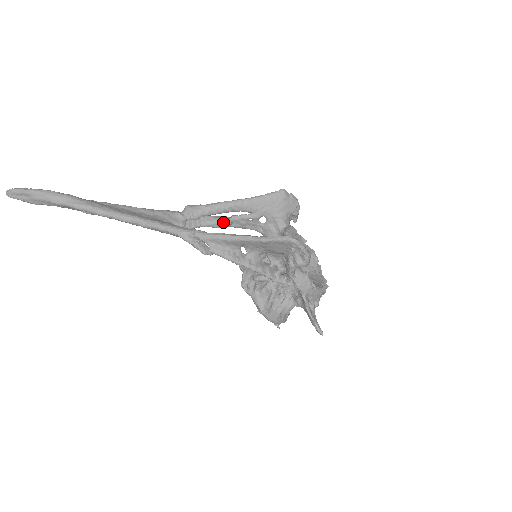
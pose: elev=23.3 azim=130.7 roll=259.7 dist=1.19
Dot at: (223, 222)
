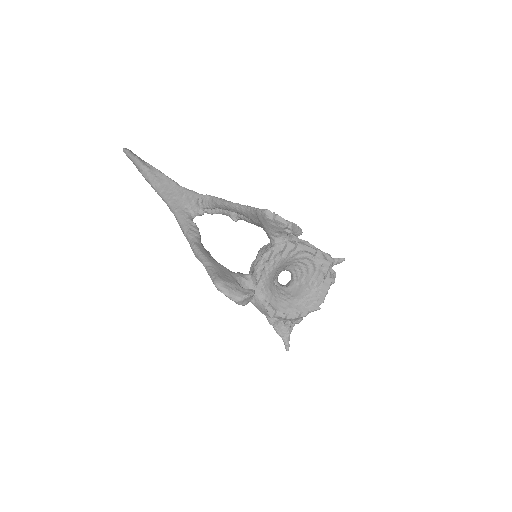
Dot at: (231, 218)
